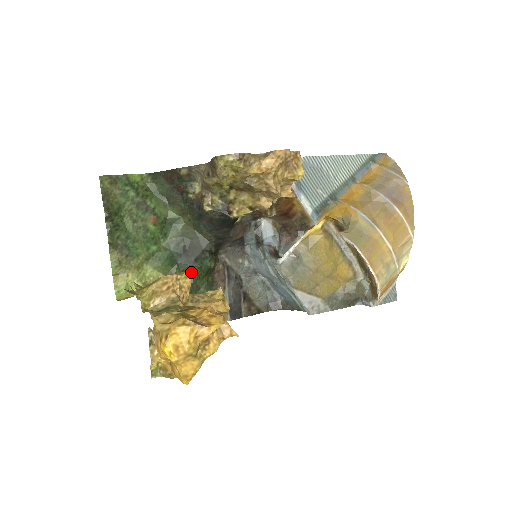
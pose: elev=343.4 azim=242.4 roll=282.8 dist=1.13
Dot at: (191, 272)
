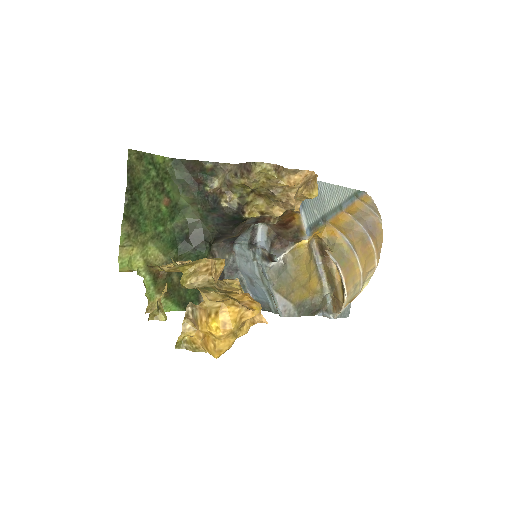
Dot at: (187, 258)
